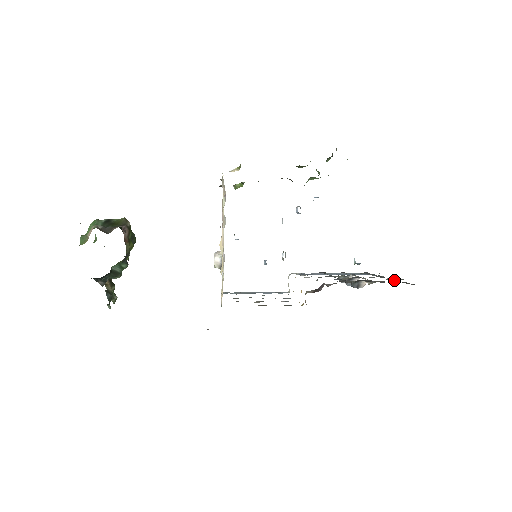
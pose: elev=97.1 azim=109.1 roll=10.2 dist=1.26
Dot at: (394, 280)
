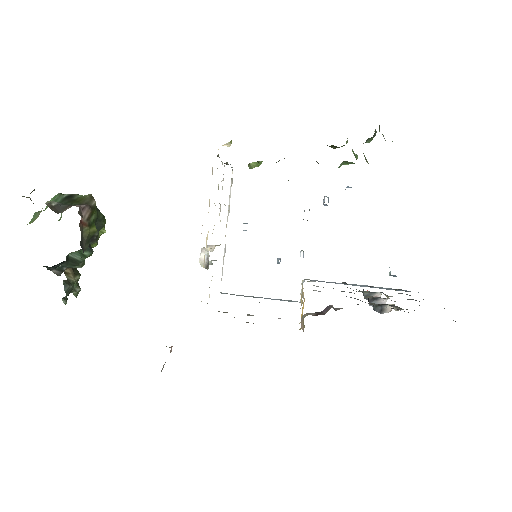
Dot at: occluded
